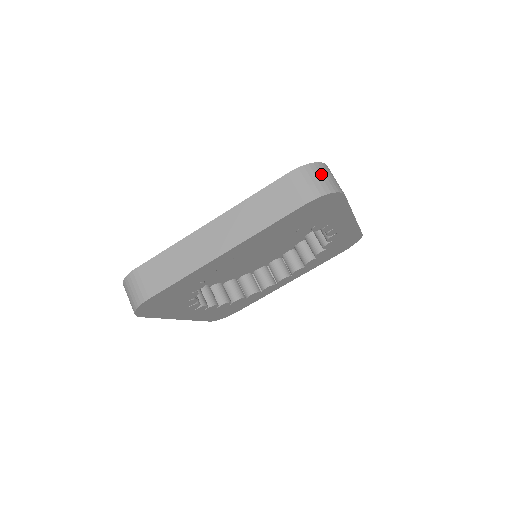
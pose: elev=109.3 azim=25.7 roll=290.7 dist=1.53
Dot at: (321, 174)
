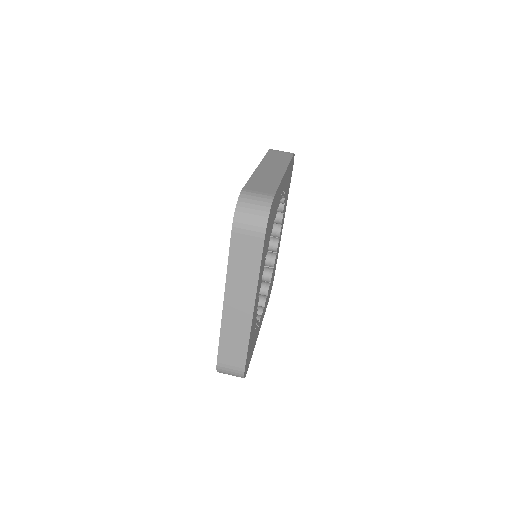
Dot at: (249, 207)
